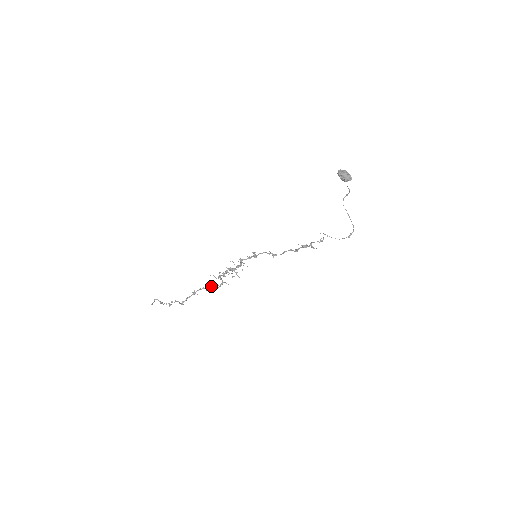
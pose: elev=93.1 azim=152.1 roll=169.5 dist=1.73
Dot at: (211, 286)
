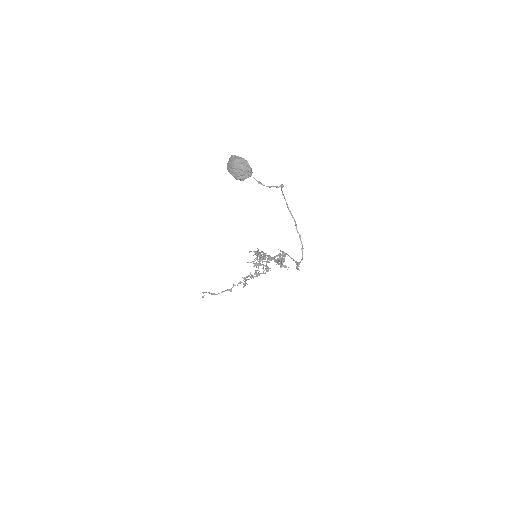
Dot at: (256, 273)
